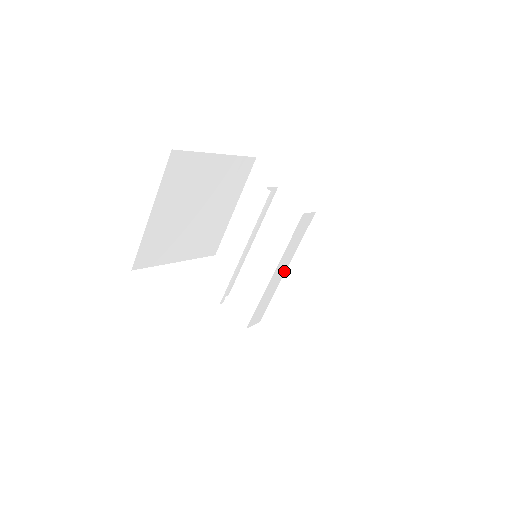
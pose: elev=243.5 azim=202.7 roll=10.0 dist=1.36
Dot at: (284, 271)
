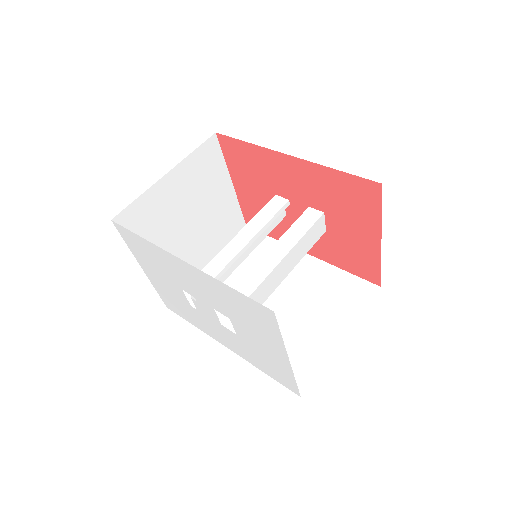
Dot at: (283, 277)
